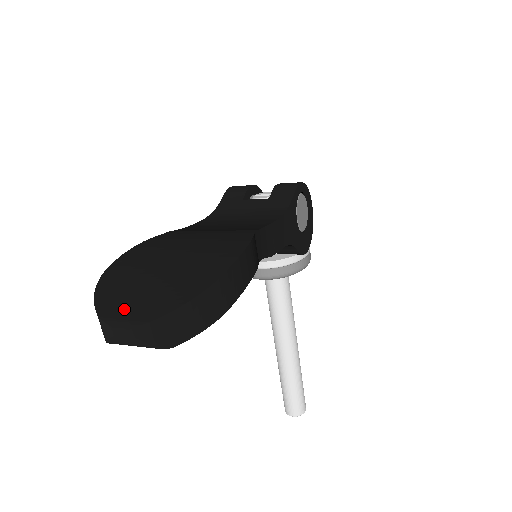
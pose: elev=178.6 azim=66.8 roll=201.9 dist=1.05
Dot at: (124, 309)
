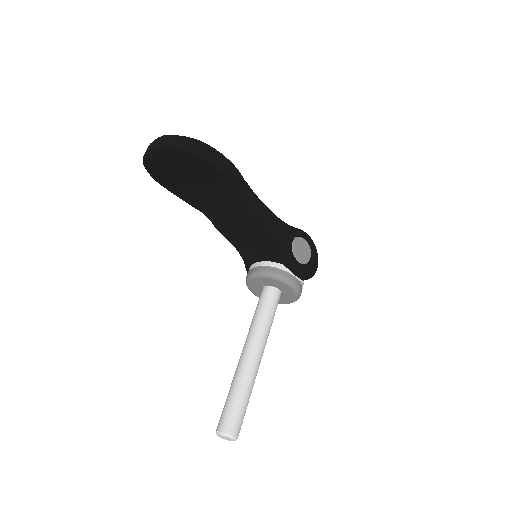
Dot at: occluded
